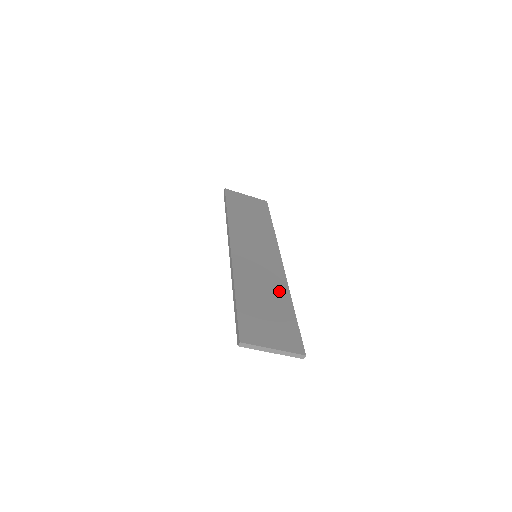
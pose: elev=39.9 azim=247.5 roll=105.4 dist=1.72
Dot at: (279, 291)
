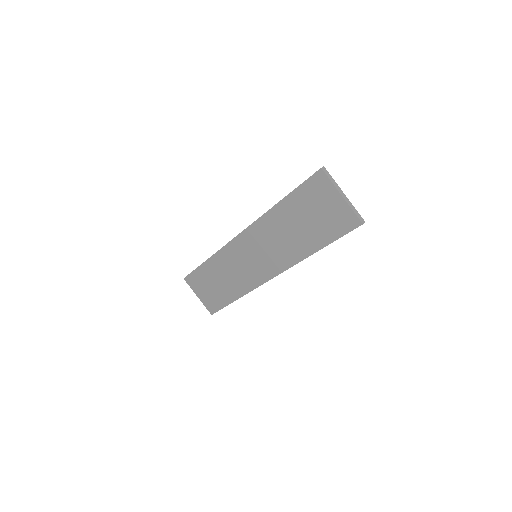
Dot at: occluded
